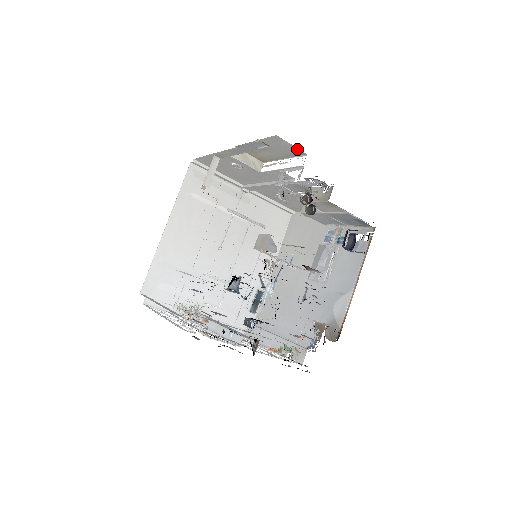
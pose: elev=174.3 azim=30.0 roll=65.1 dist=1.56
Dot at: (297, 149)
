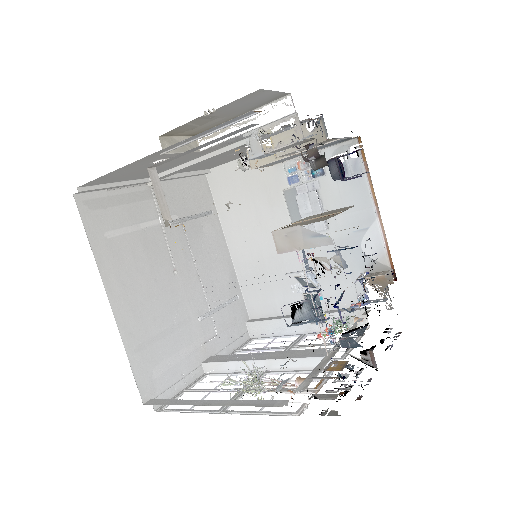
Dot at: (279, 93)
